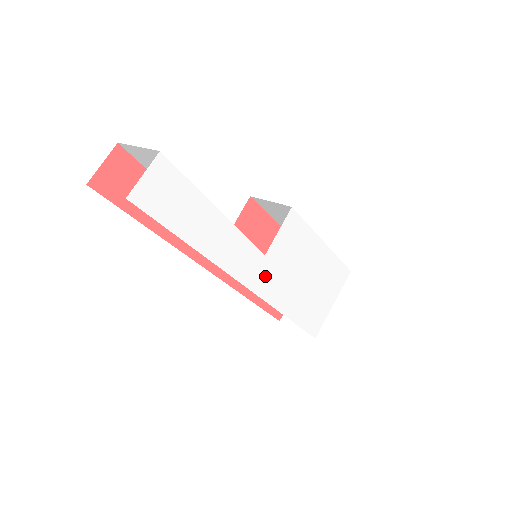
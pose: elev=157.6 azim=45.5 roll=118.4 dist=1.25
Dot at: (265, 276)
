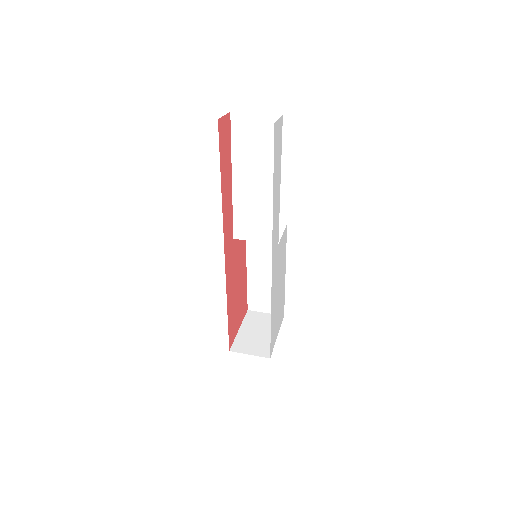
Dot at: (275, 262)
